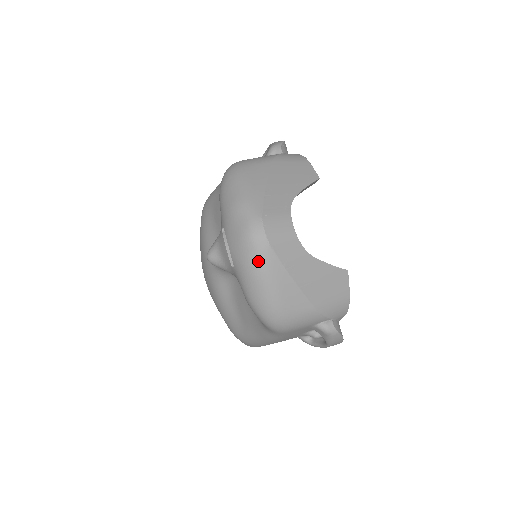
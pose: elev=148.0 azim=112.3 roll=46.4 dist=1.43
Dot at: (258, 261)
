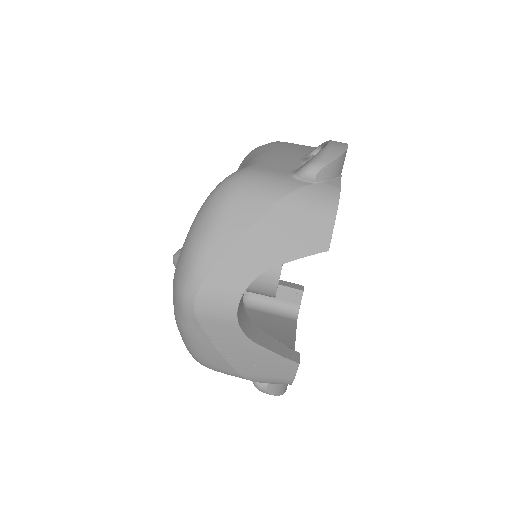
Dot at: (182, 321)
